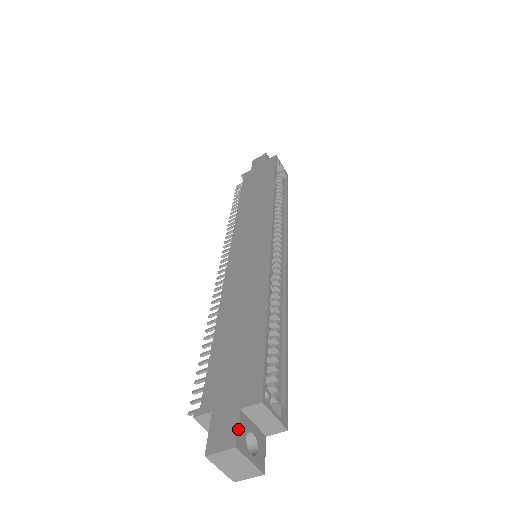
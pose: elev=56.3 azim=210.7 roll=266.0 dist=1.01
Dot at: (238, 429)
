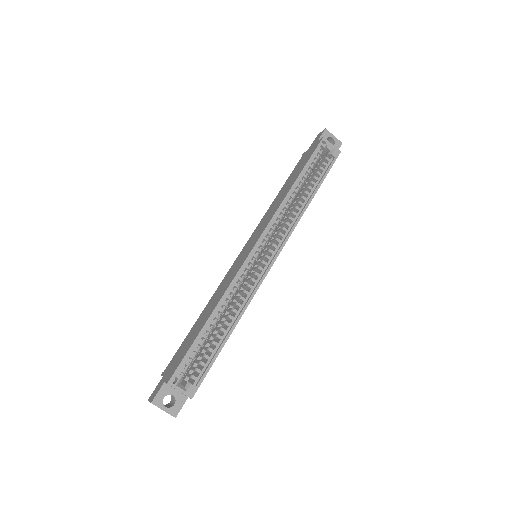
Dot at: (157, 393)
